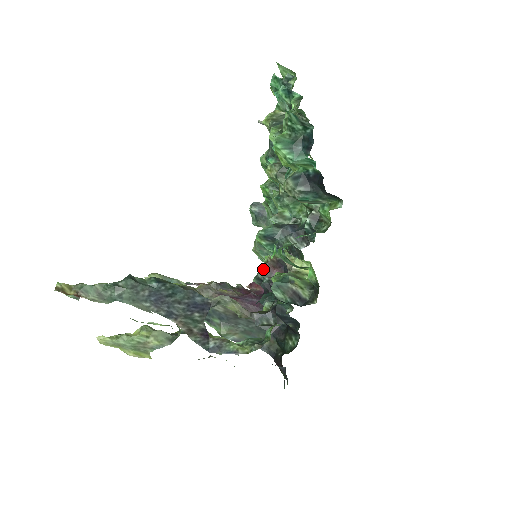
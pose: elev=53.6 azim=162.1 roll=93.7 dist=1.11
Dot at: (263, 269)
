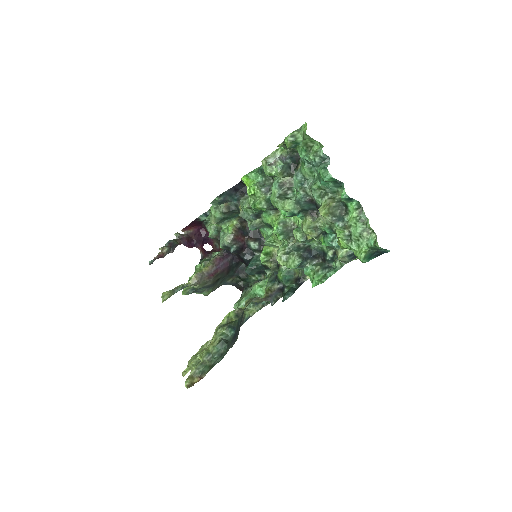
Dot at: (231, 241)
